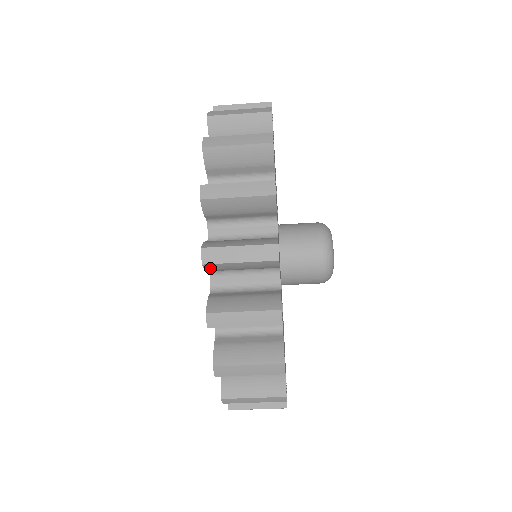
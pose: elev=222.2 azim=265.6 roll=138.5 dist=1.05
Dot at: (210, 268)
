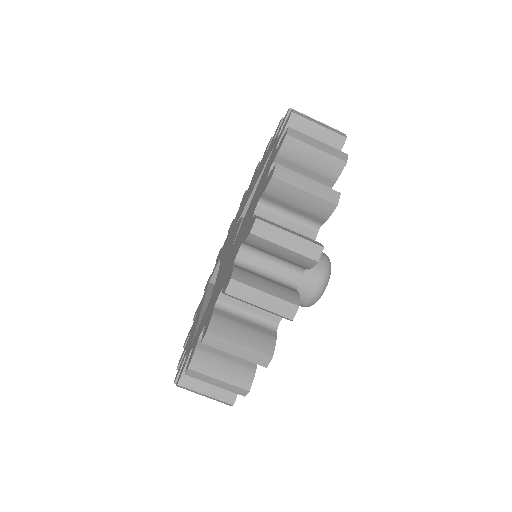
Dot at: (229, 295)
